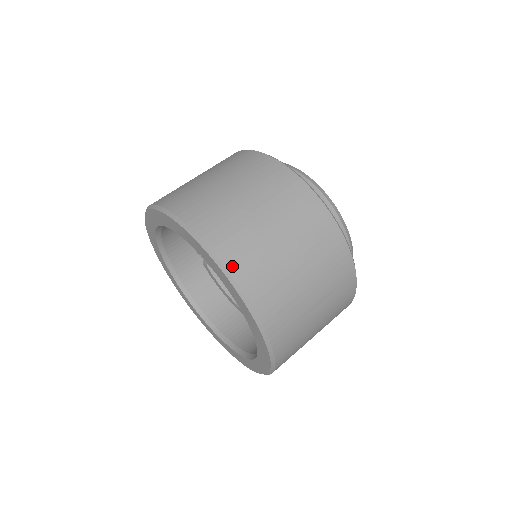
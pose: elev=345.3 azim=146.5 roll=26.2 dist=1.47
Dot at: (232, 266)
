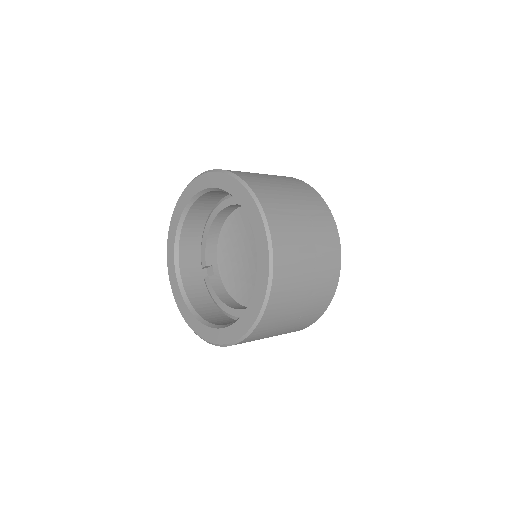
Dot at: (251, 185)
